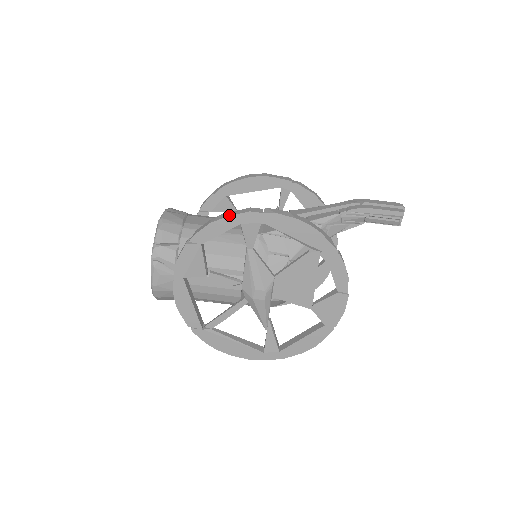
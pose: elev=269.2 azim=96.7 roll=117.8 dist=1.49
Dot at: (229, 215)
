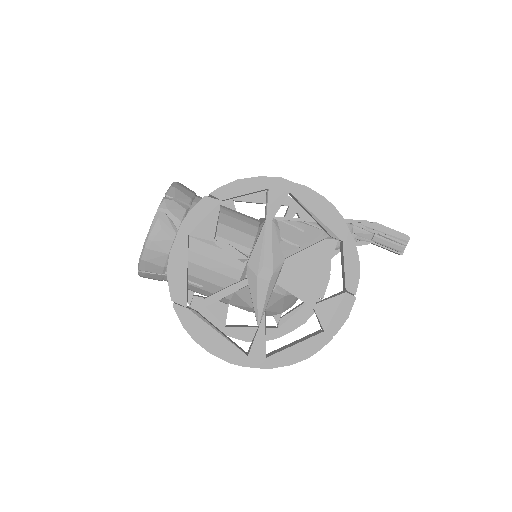
Dot at: (260, 176)
